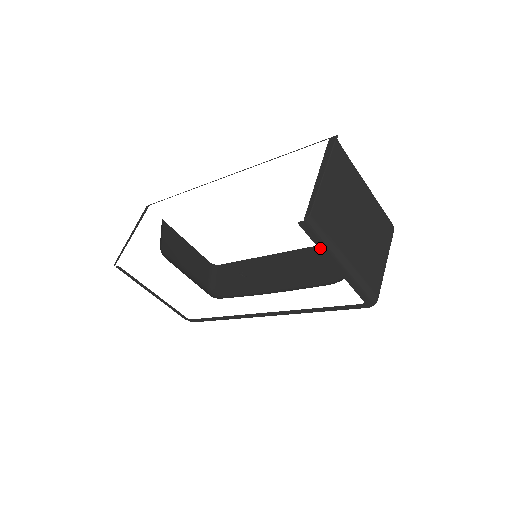
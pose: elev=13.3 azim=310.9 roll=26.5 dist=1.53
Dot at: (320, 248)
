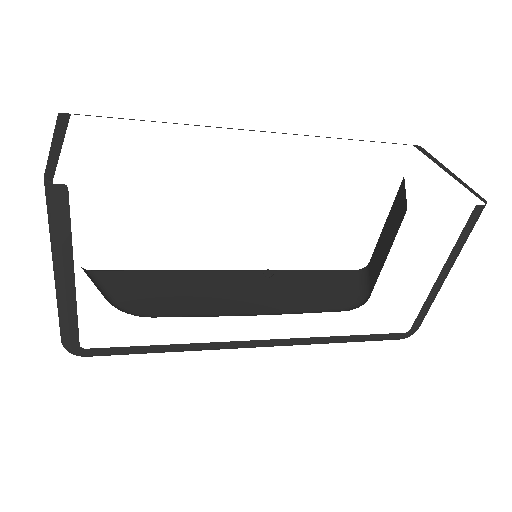
Dot at: (455, 246)
